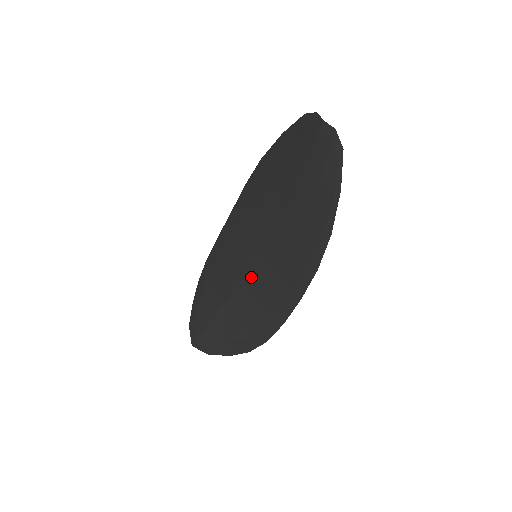
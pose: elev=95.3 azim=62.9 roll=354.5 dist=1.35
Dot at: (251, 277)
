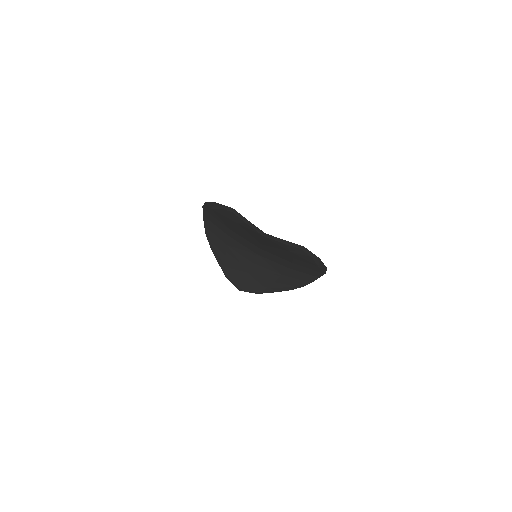
Dot at: (261, 263)
